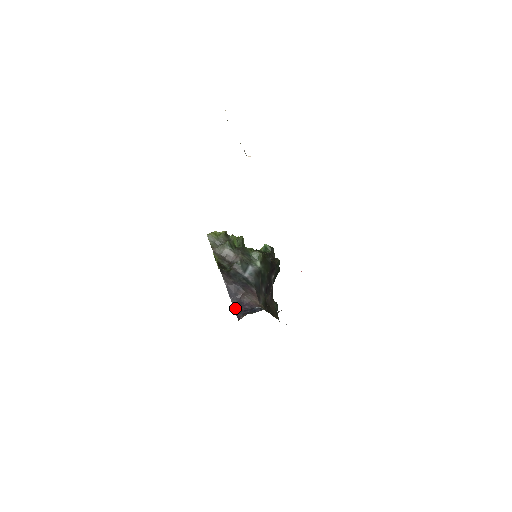
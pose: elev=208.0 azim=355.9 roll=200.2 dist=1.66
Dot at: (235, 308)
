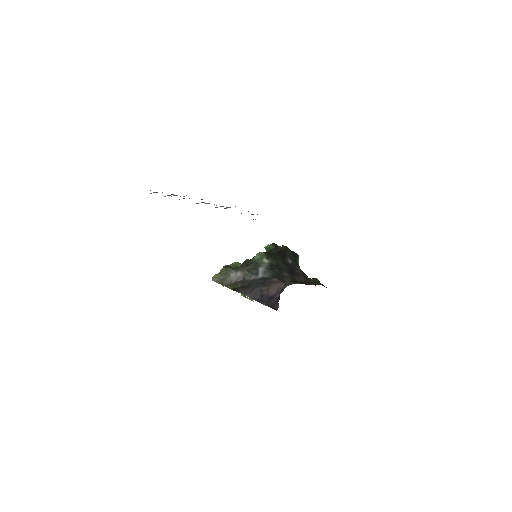
Dot at: (269, 306)
